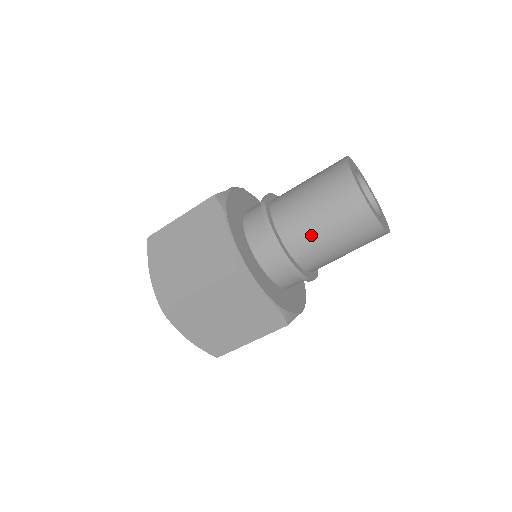
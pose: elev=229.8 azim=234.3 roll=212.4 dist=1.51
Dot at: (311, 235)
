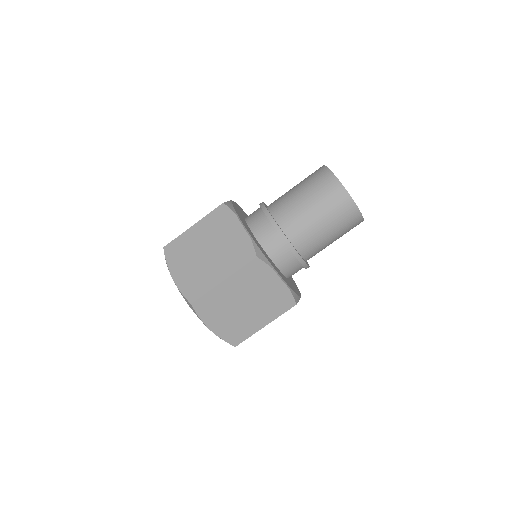
Dot at: (308, 226)
